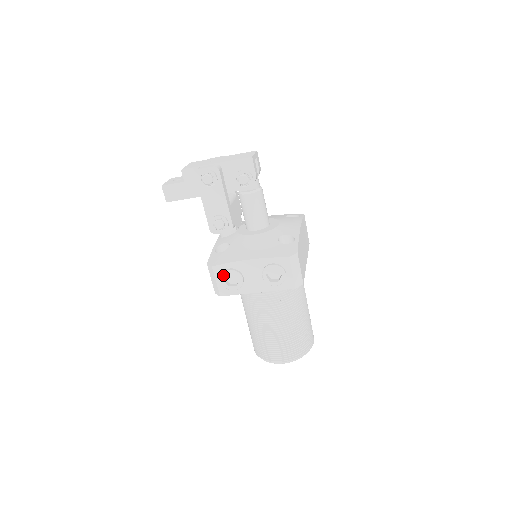
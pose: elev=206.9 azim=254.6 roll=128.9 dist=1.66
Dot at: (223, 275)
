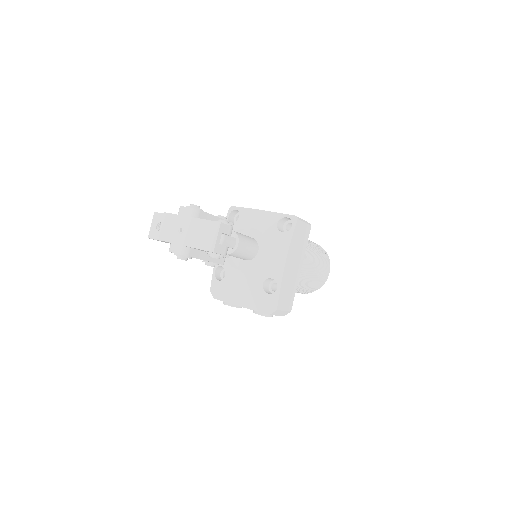
Dot at: (224, 304)
